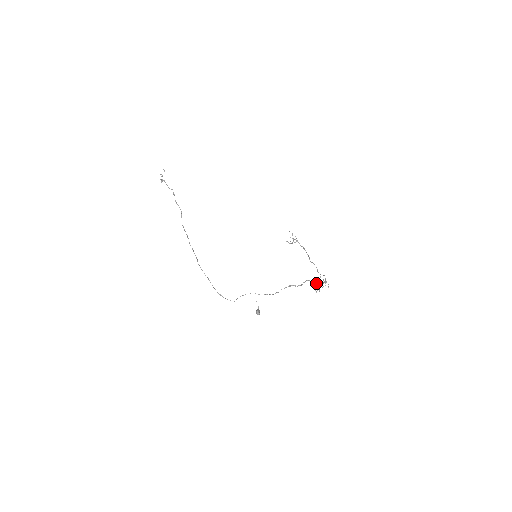
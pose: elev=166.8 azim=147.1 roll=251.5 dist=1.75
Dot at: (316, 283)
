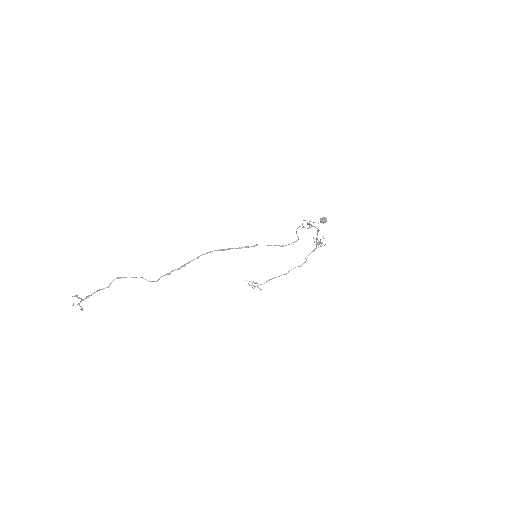
Dot at: occluded
